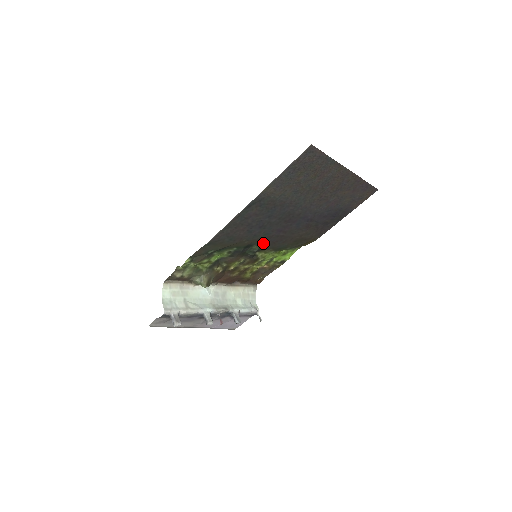
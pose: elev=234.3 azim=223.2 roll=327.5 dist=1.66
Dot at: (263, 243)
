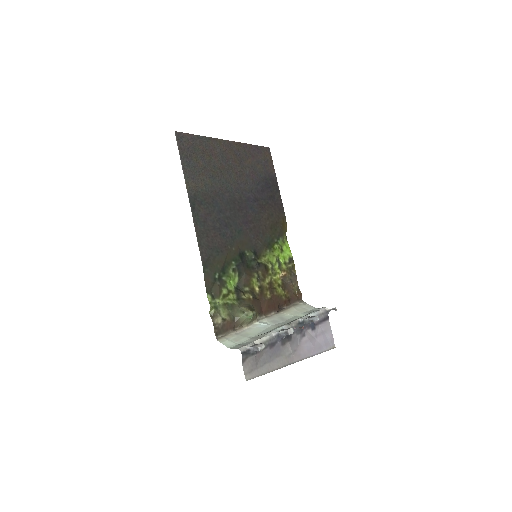
Dot at: (249, 245)
